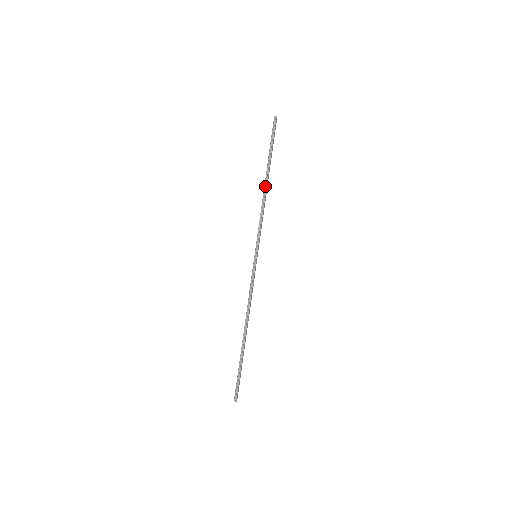
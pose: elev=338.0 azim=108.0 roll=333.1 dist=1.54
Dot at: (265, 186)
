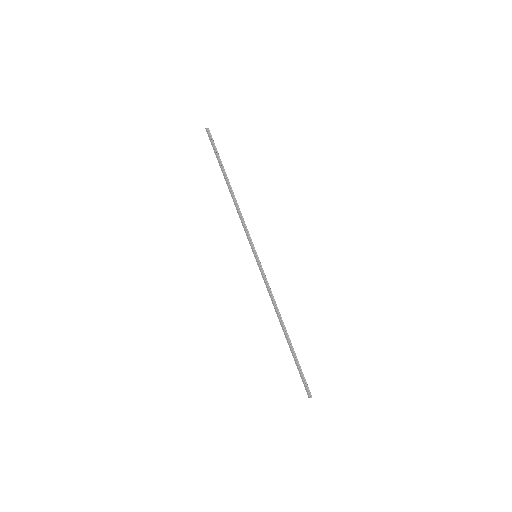
Dot at: (231, 191)
